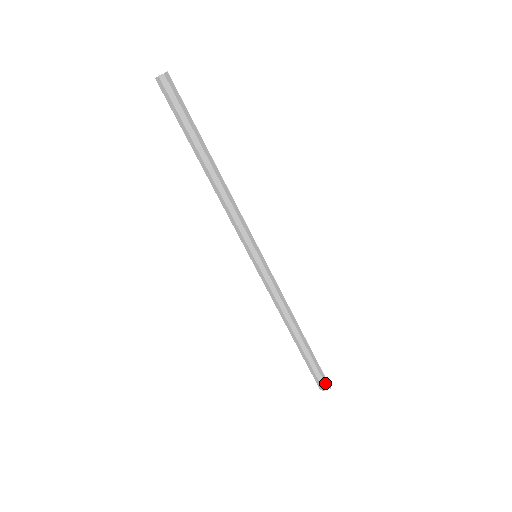
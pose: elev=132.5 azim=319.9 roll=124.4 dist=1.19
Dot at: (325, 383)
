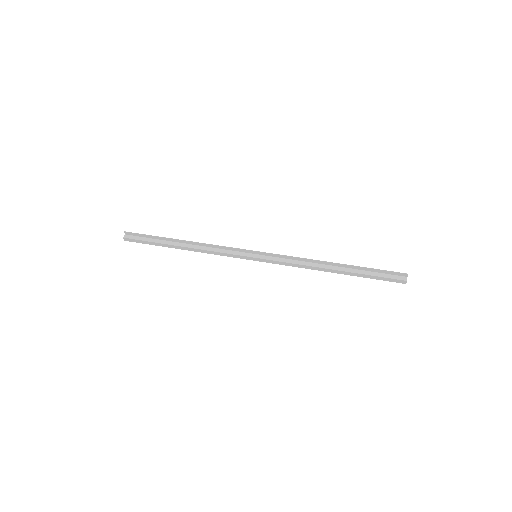
Dot at: (401, 276)
